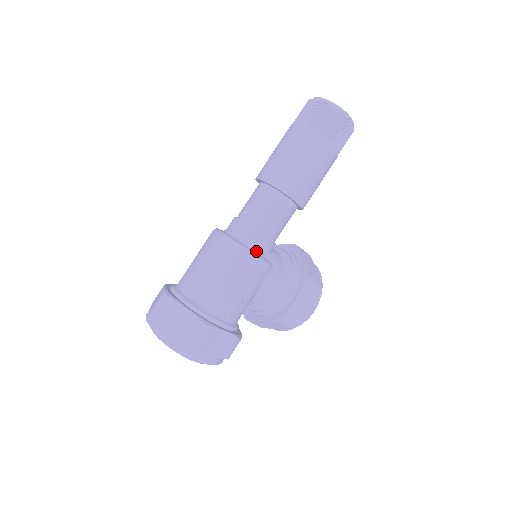
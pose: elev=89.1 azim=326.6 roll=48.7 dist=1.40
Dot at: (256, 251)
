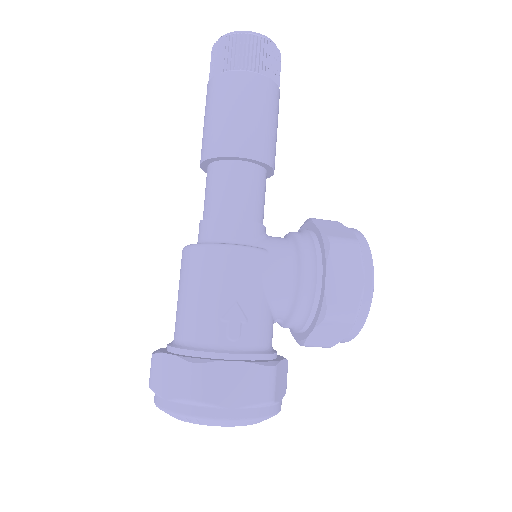
Dot at: (229, 242)
